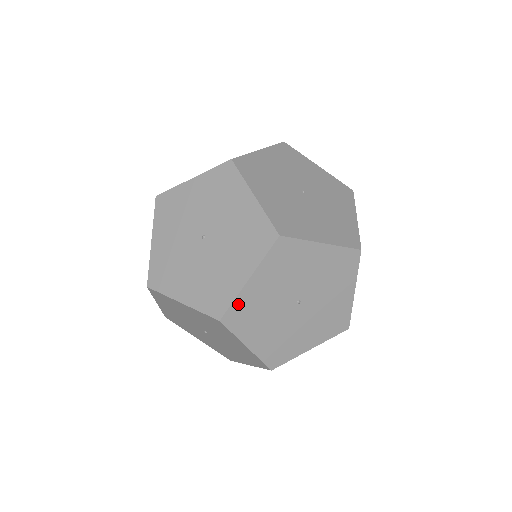
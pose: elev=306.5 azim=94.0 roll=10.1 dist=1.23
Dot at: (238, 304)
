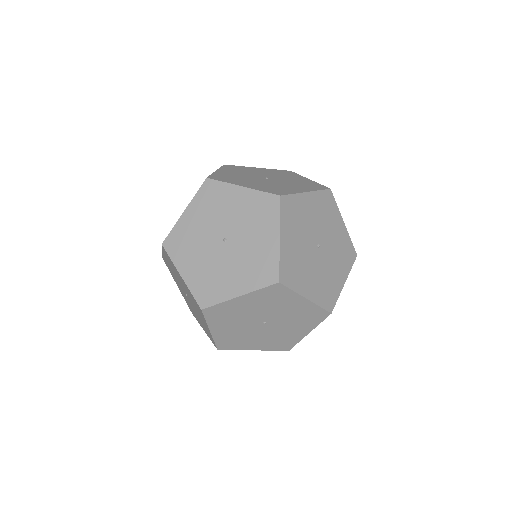
Dot at: occluded
